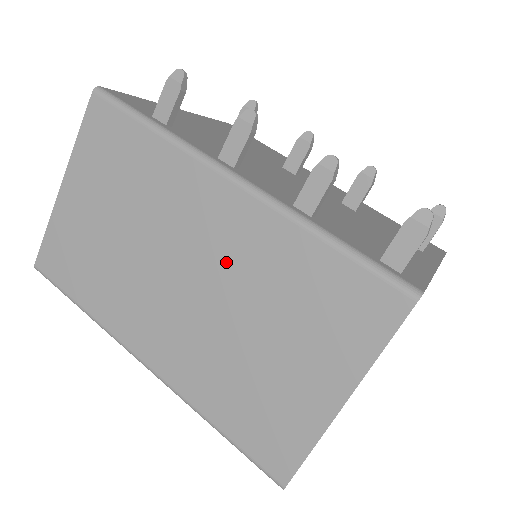
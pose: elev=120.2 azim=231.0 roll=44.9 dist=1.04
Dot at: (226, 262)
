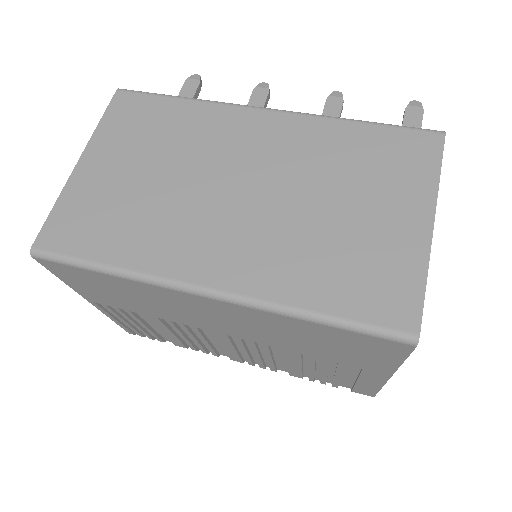
Dot at: (281, 162)
